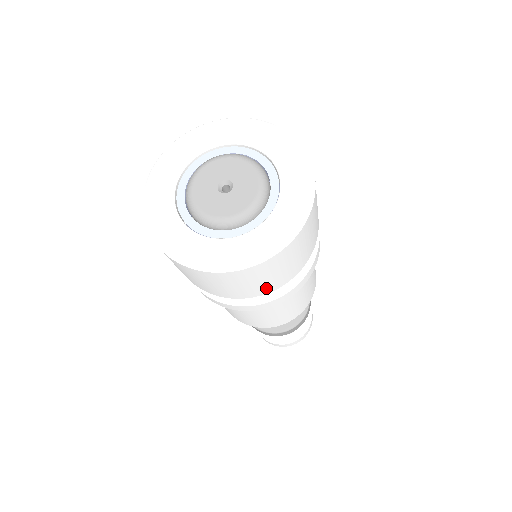
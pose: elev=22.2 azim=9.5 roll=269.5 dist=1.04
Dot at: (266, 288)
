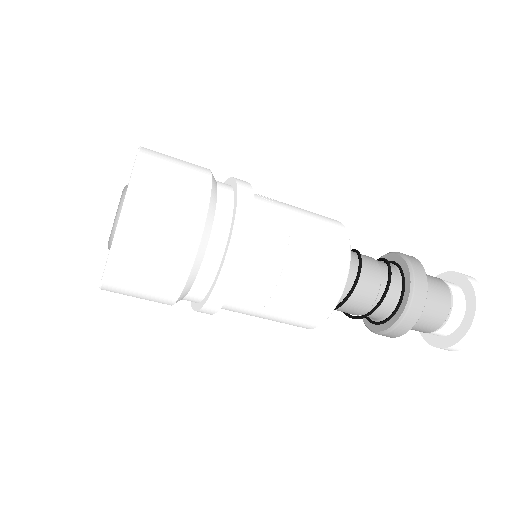
Dot at: (193, 208)
